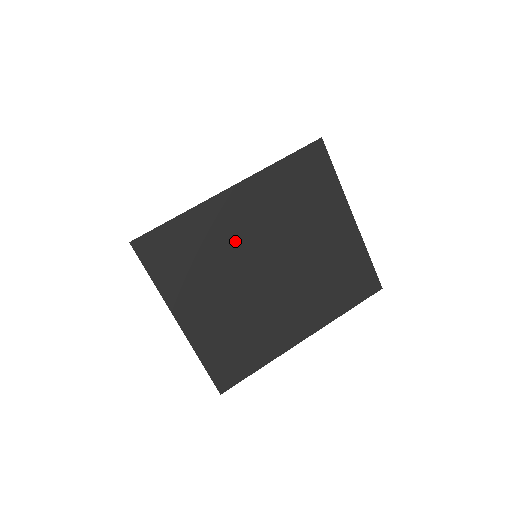
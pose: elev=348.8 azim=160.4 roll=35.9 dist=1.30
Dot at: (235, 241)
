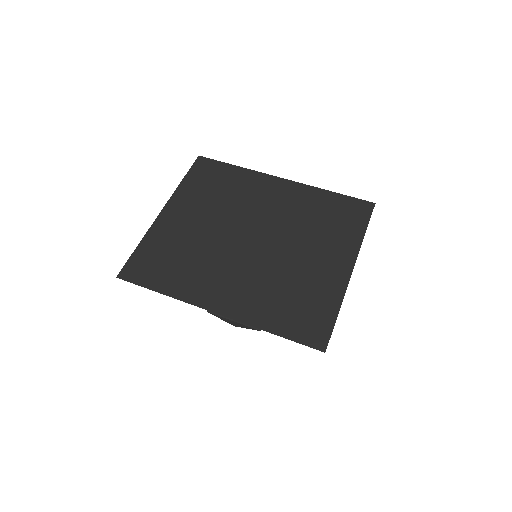
Dot at: (250, 204)
